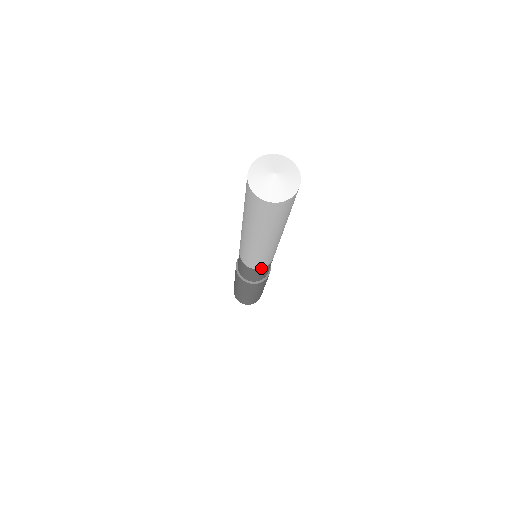
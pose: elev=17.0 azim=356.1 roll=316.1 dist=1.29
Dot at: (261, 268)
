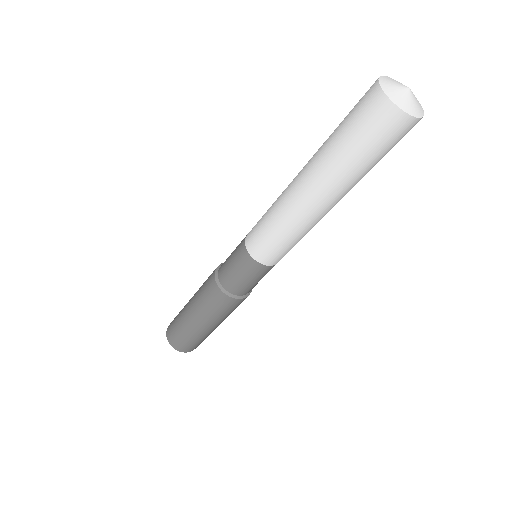
Dot at: (267, 264)
